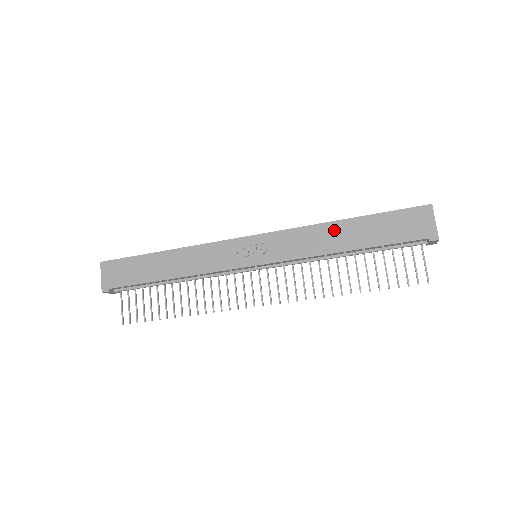
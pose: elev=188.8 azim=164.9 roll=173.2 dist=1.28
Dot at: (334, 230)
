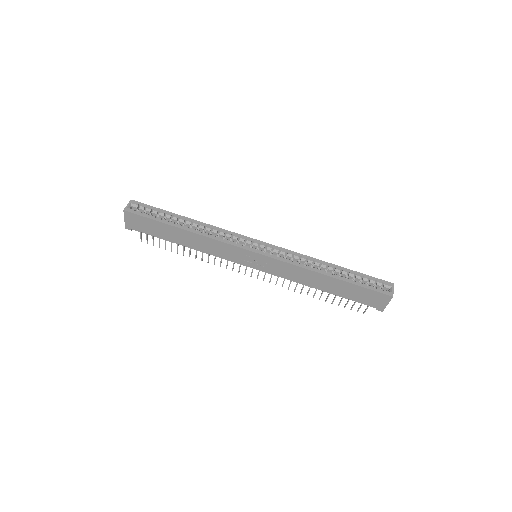
Dot at: (319, 278)
